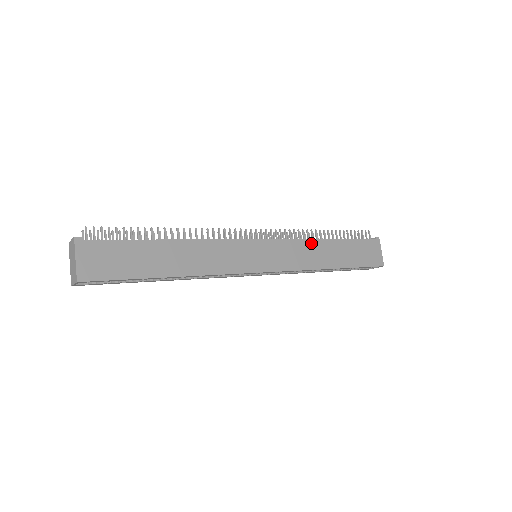
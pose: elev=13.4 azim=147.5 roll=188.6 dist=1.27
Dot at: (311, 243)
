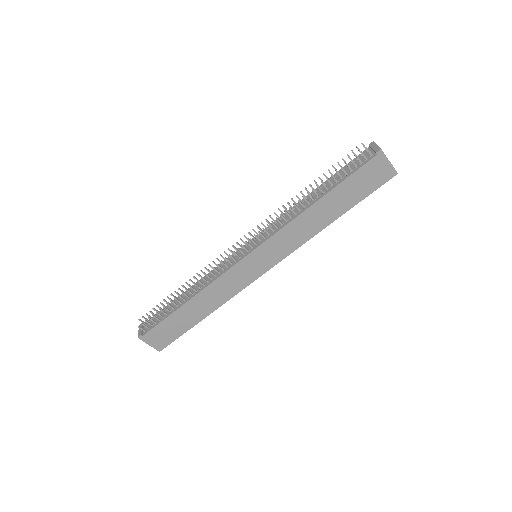
Dot at: (298, 220)
